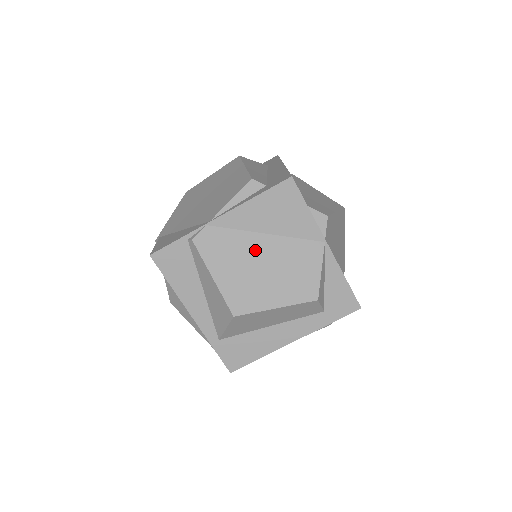
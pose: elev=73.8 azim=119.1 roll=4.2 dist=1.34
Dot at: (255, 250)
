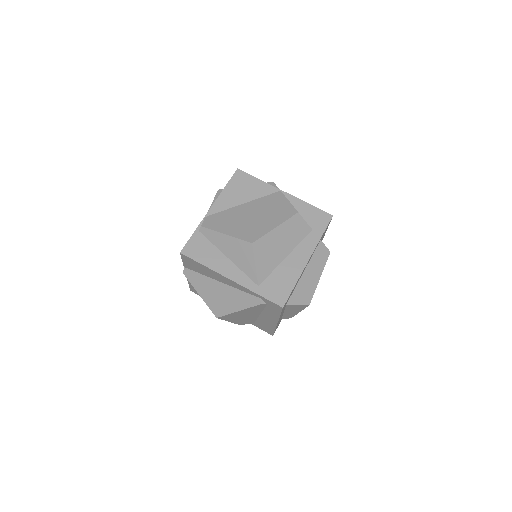
Dot at: (242, 212)
